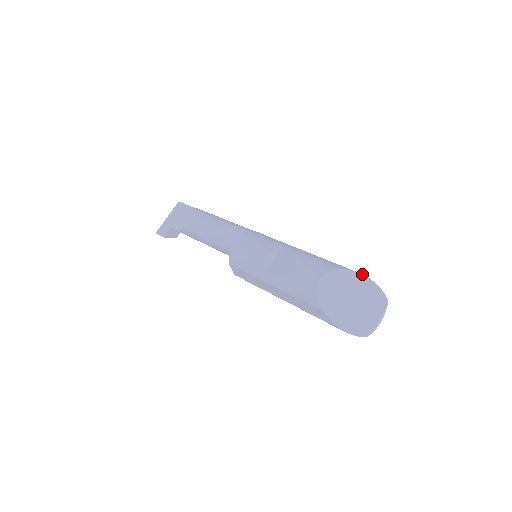
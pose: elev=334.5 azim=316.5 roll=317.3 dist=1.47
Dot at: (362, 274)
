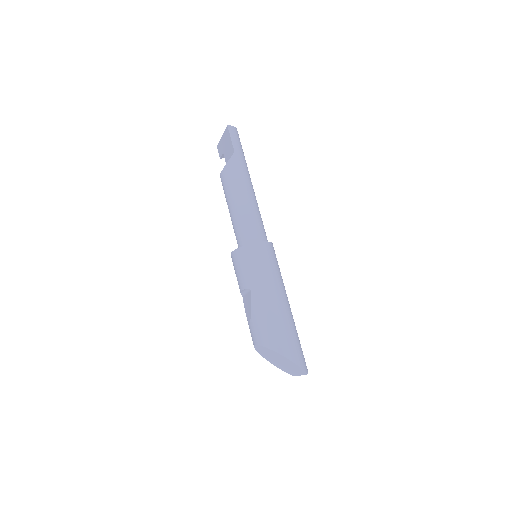
Dot at: (285, 357)
